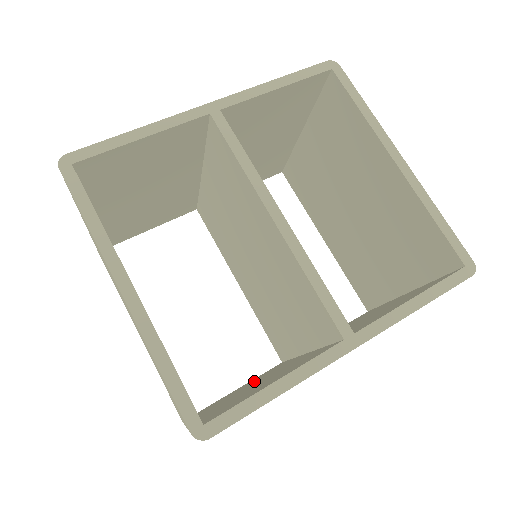
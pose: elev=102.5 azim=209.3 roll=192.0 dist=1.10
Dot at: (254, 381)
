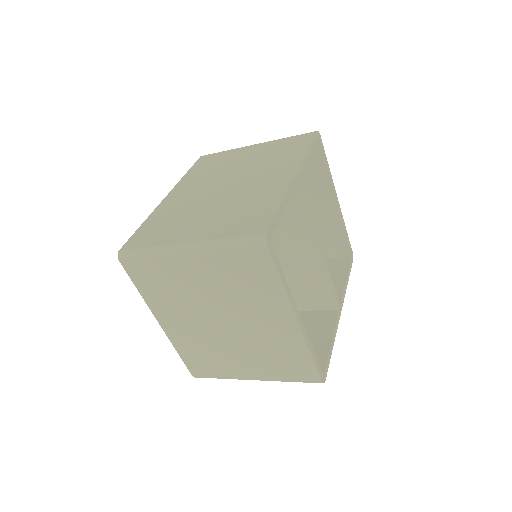
Dot at: occluded
